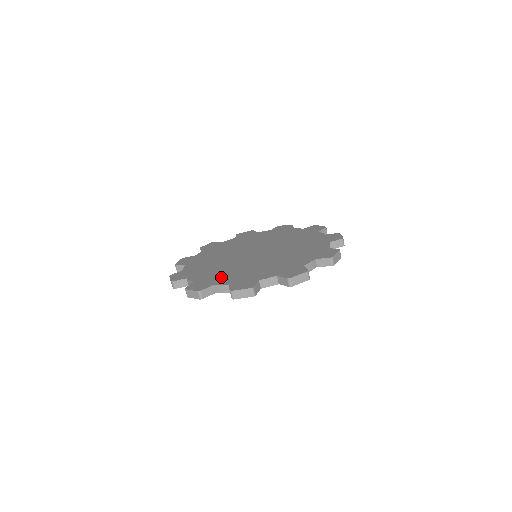
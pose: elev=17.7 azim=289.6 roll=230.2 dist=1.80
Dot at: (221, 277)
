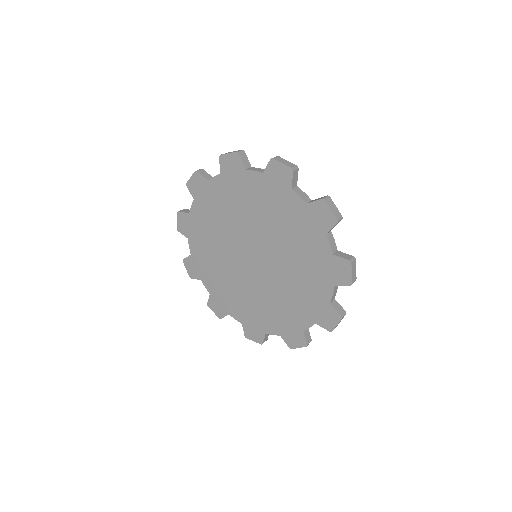
Dot at: (231, 302)
